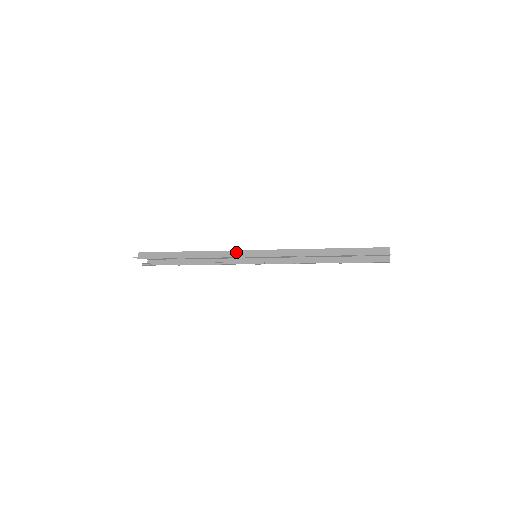
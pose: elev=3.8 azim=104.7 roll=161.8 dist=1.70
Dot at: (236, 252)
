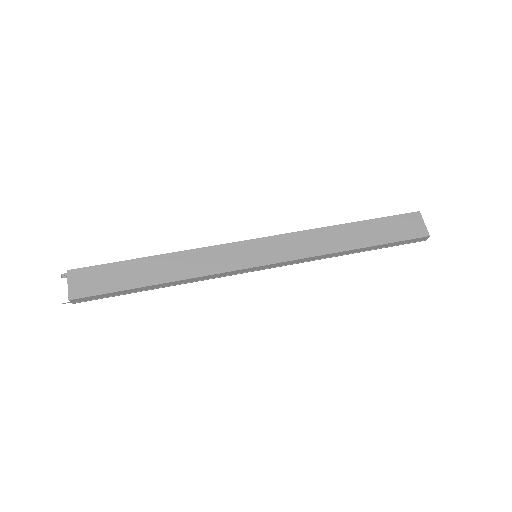
Dot at: (233, 272)
